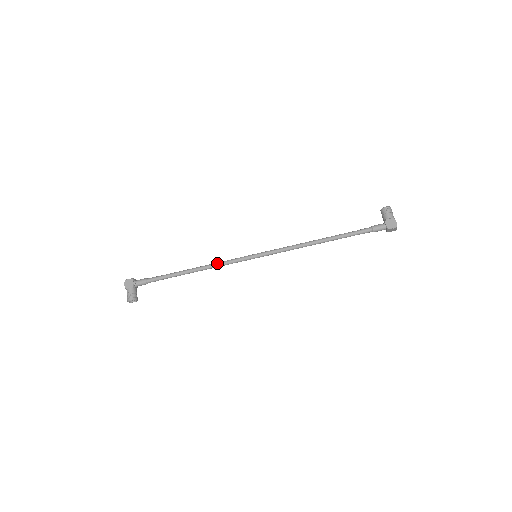
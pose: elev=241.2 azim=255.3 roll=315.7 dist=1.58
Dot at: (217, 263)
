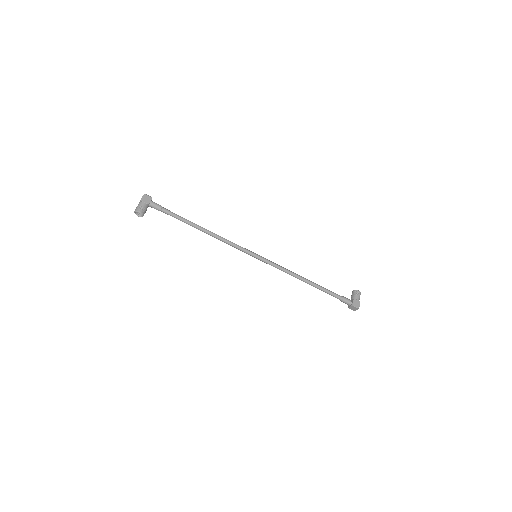
Dot at: (226, 239)
